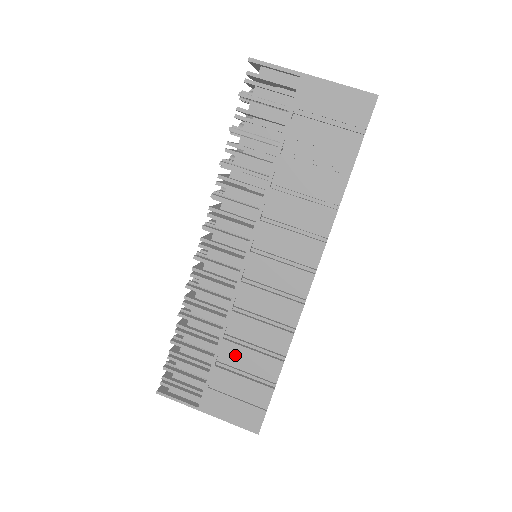
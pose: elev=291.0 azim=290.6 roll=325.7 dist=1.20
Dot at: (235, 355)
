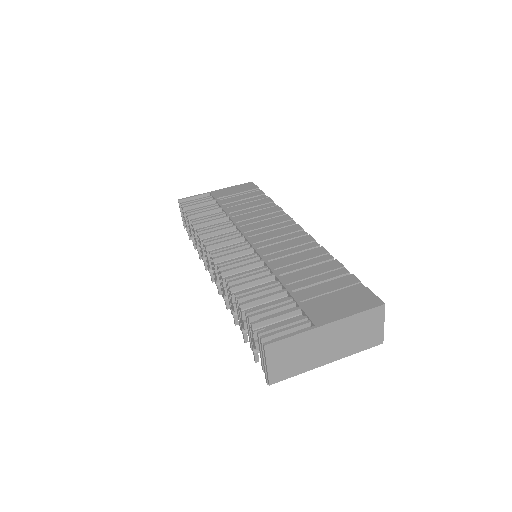
Dot at: (300, 278)
